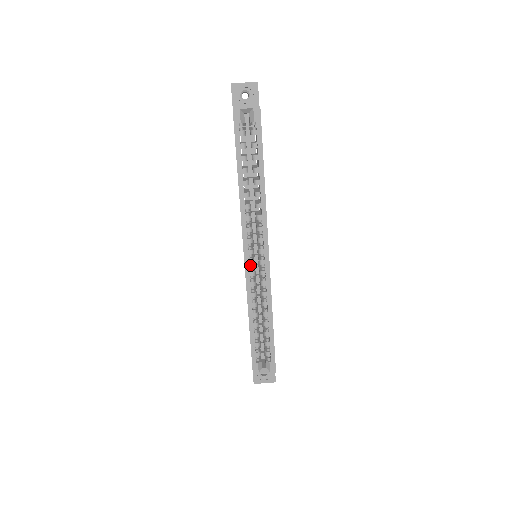
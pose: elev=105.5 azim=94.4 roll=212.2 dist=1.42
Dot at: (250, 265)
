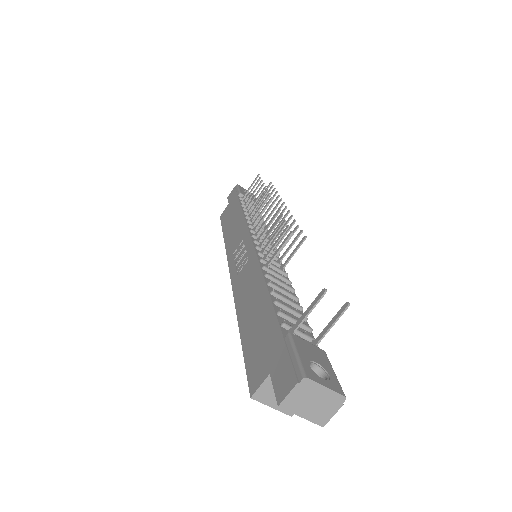
Dot at: occluded
